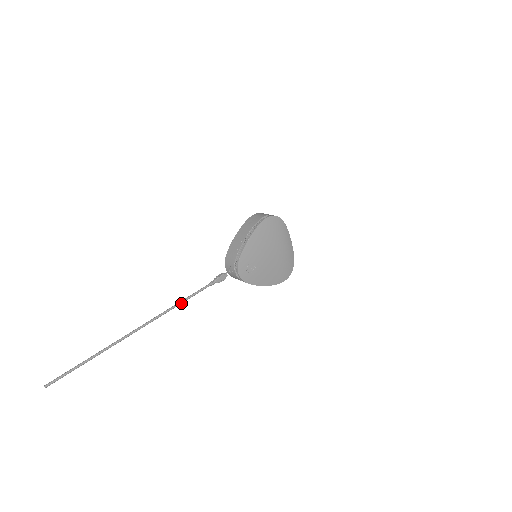
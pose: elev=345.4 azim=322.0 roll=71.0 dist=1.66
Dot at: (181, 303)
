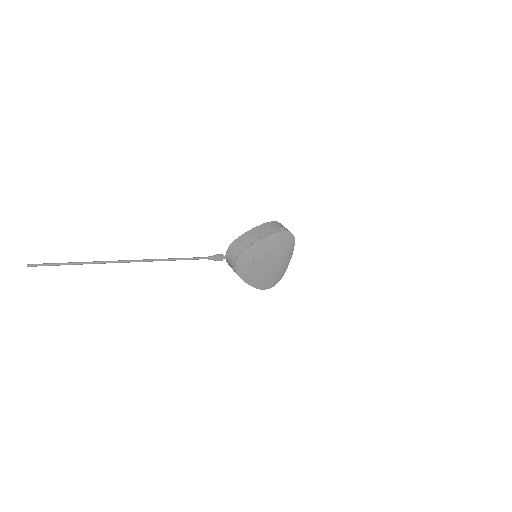
Dot at: occluded
